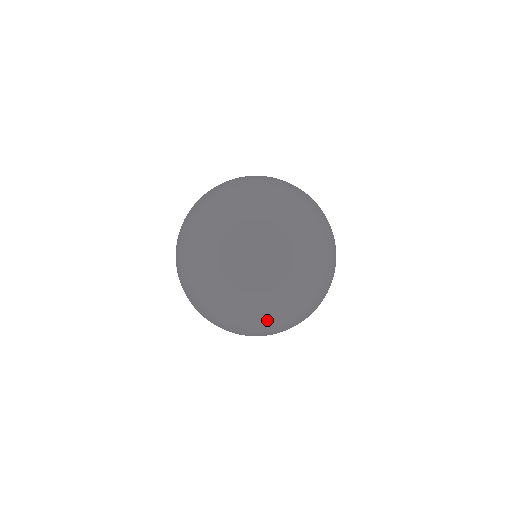
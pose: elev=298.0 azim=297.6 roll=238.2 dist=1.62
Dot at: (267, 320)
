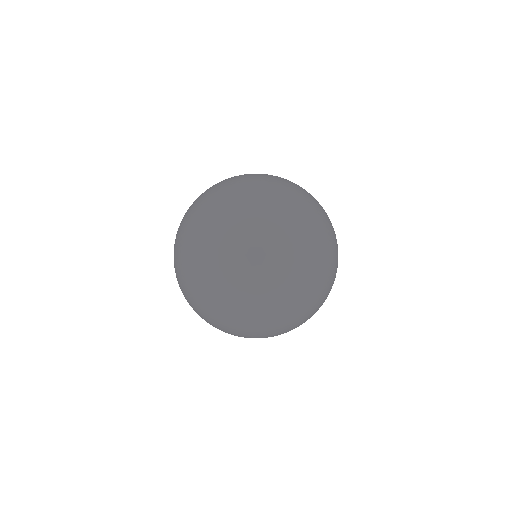
Dot at: occluded
